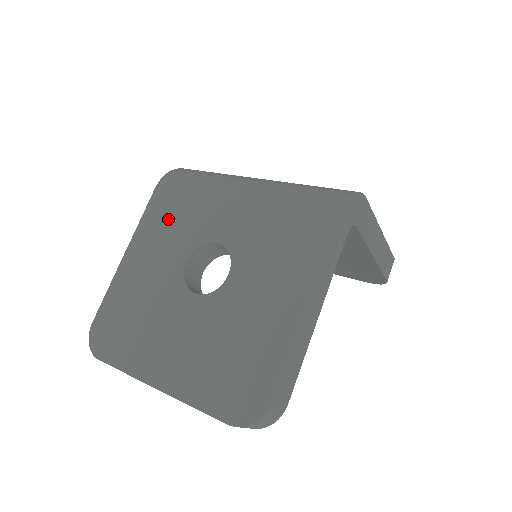
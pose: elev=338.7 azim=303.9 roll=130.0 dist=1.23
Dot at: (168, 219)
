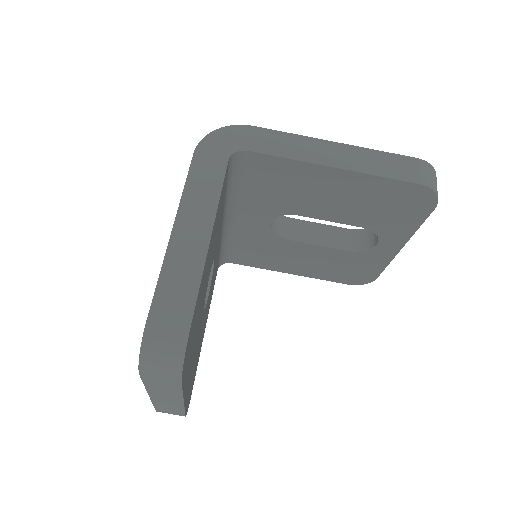
Dot at: occluded
